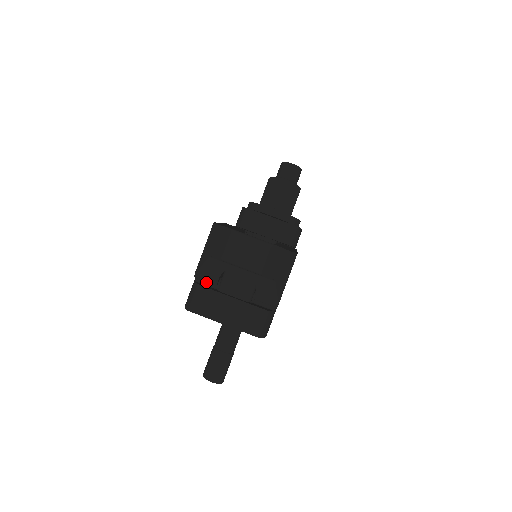
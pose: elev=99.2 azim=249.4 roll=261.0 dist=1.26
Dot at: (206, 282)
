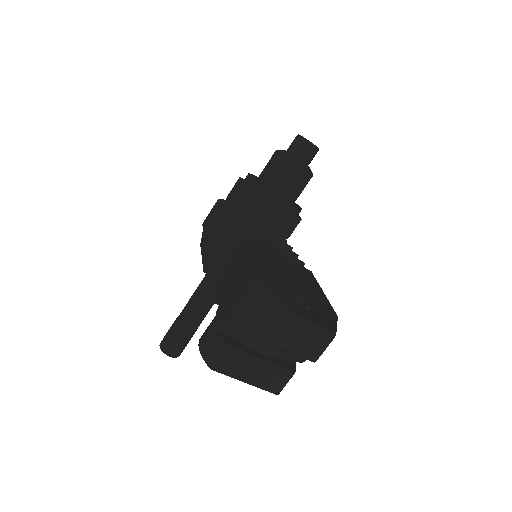
Dot at: (231, 332)
